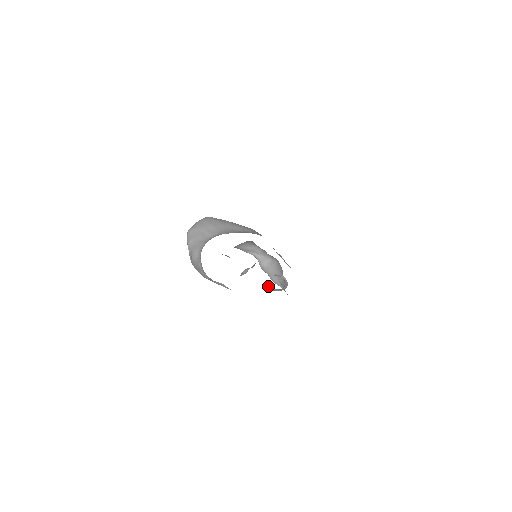
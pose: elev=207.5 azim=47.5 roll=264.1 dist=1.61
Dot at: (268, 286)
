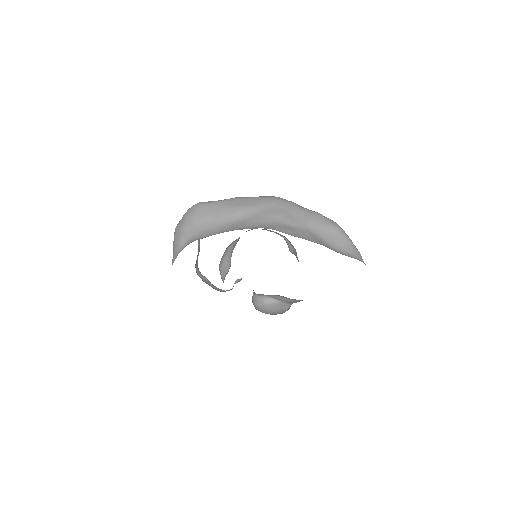
Dot at: (273, 299)
